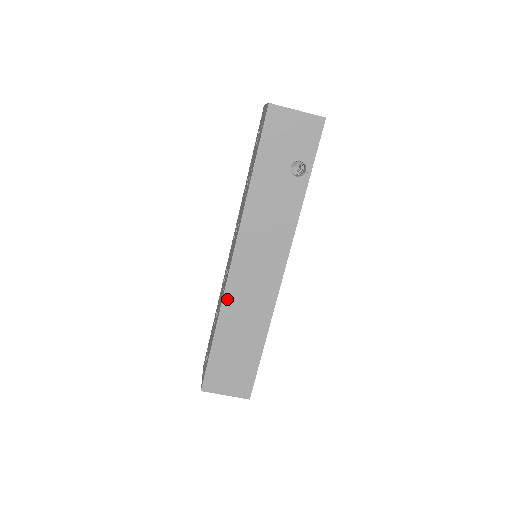
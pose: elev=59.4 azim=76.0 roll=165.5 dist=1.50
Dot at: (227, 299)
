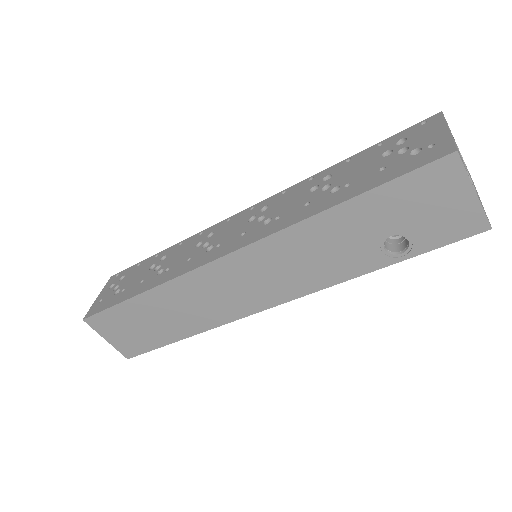
Dot at: (183, 280)
